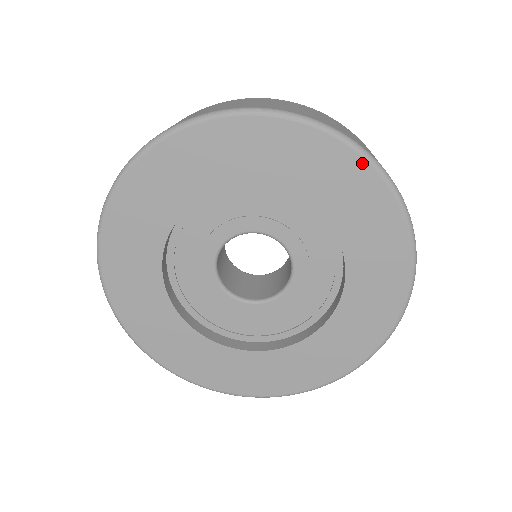
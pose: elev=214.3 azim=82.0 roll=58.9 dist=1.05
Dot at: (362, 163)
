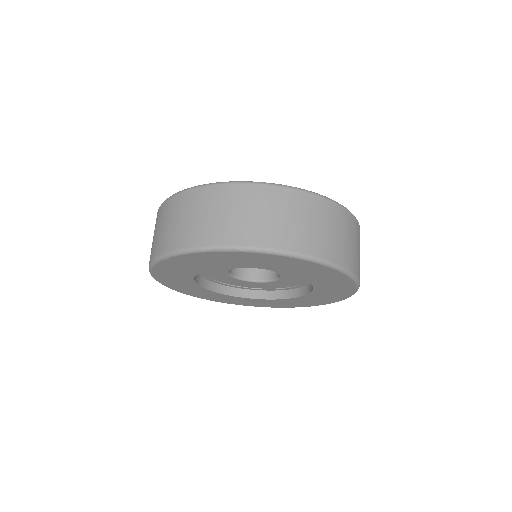
Dot at: (353, 285)
